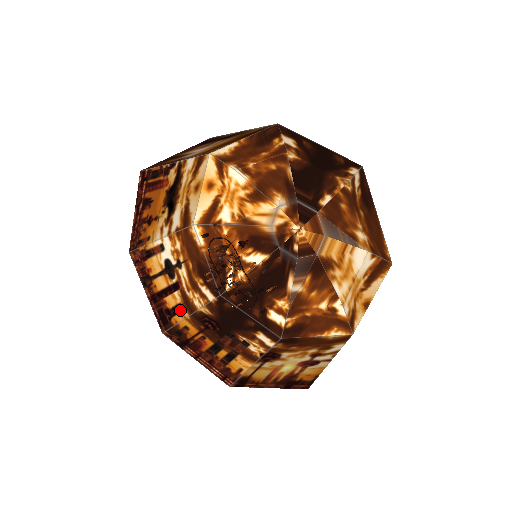
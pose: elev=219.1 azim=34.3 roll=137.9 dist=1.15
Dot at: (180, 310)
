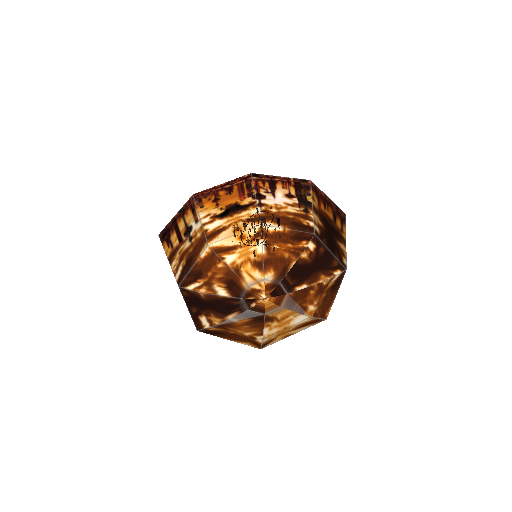
Dot at: (170, 248)
